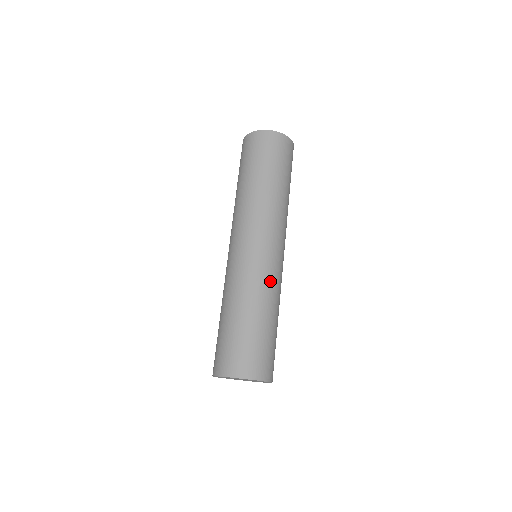
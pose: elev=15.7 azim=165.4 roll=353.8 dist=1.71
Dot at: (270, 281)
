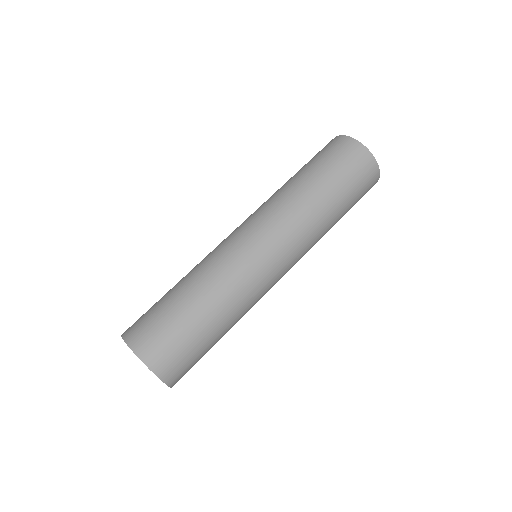
Dot at: (250, 295)
